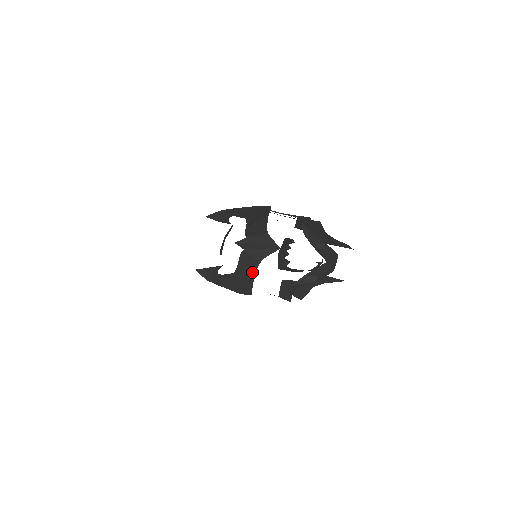
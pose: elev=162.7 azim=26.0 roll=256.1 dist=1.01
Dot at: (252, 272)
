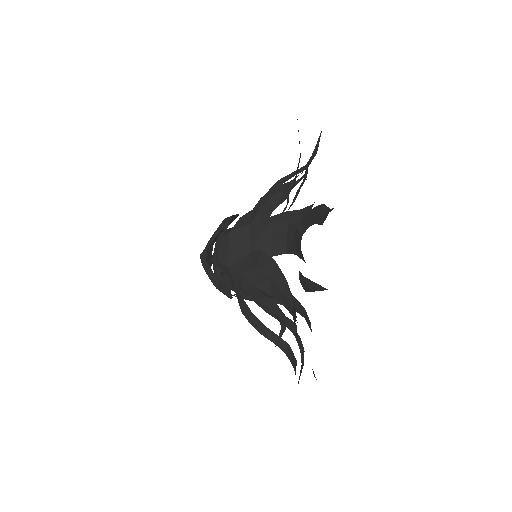
Dot at: occluded
